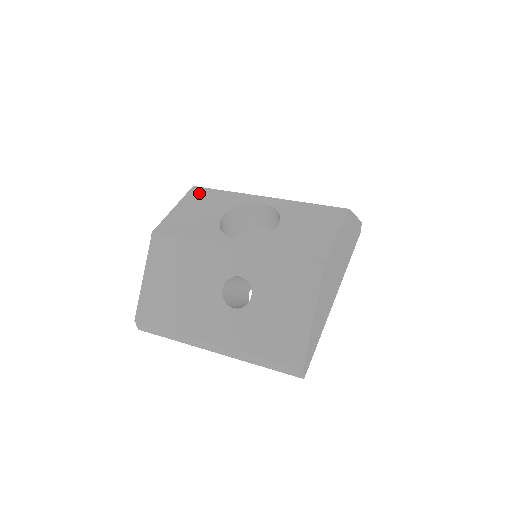
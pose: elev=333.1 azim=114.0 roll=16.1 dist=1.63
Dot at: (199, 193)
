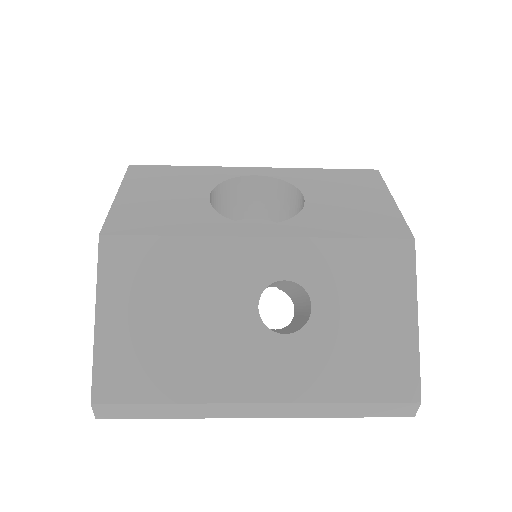
Dot at: (146, 172)
